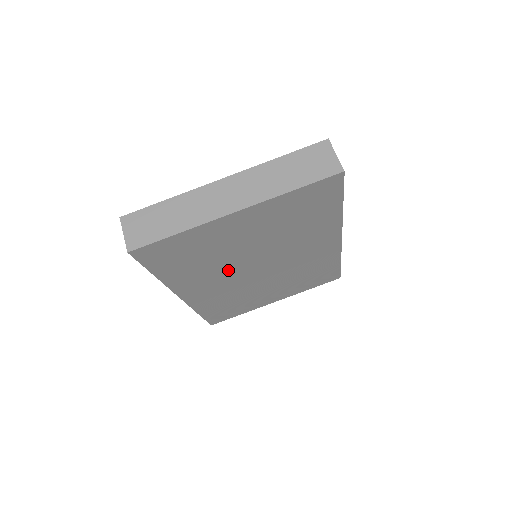
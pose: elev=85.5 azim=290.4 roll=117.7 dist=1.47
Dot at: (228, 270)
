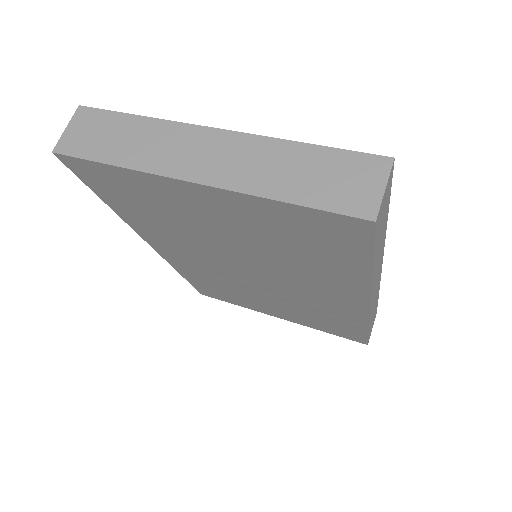
Dot at: (205, 251)
